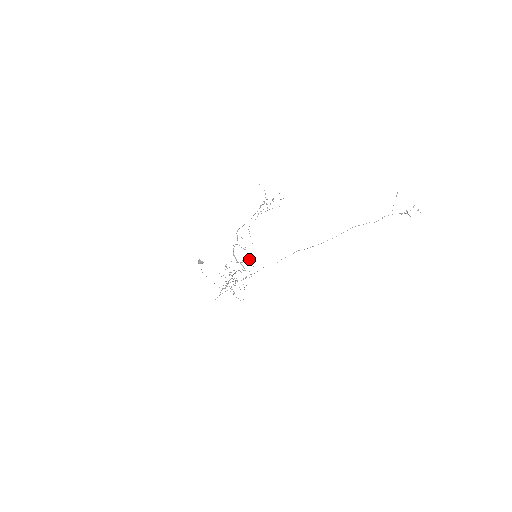
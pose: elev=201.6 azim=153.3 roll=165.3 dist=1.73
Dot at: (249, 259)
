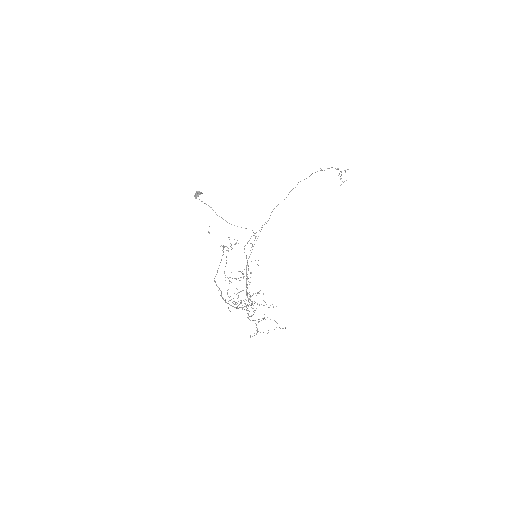
Dot at: occluded
